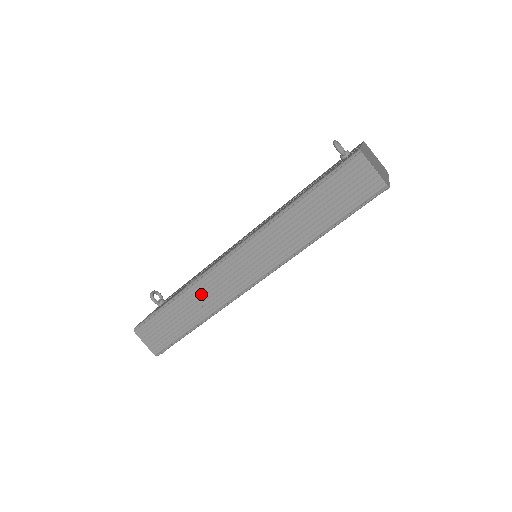
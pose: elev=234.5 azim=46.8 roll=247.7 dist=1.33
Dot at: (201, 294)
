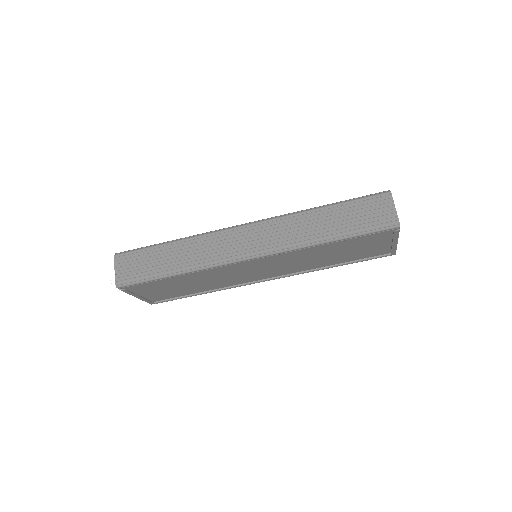
Dot at: (197, 246)
